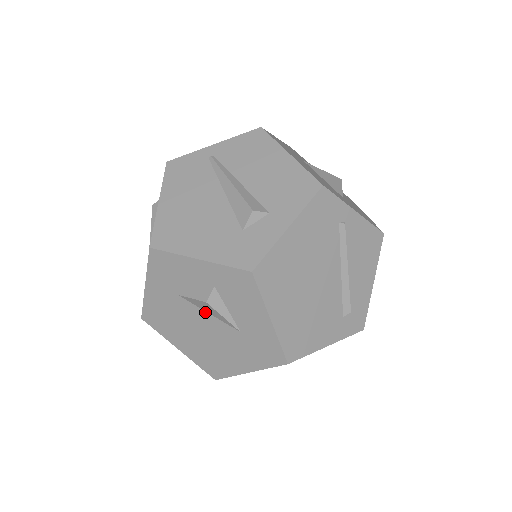
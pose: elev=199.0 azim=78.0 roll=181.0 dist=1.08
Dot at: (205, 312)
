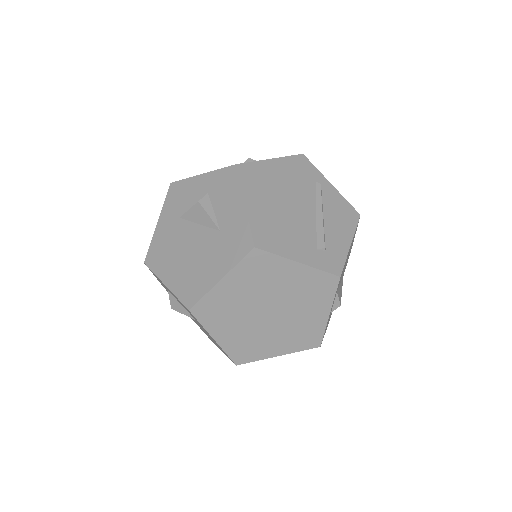
Dot at: (196, 225)
